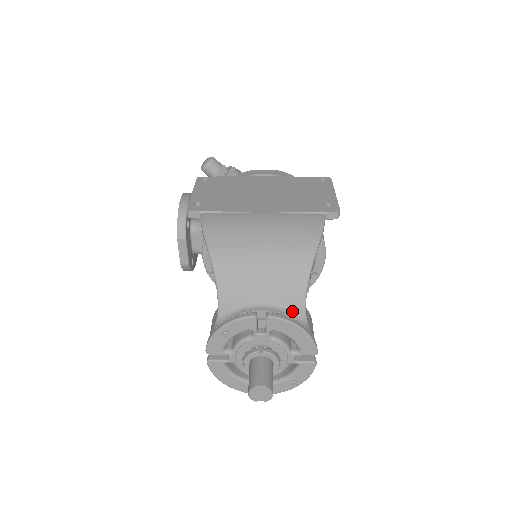
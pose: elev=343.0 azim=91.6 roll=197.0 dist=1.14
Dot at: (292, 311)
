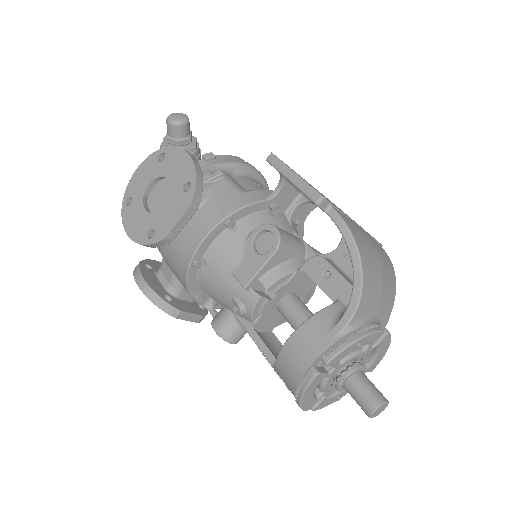
Dot at: occluded
